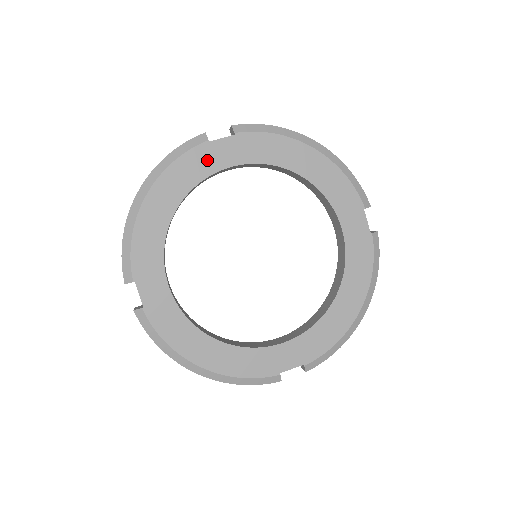
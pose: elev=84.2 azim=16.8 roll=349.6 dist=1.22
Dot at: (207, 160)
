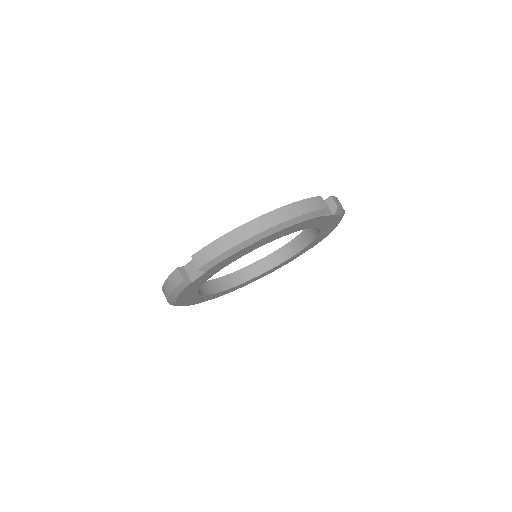
Dot at: (310, 224)
